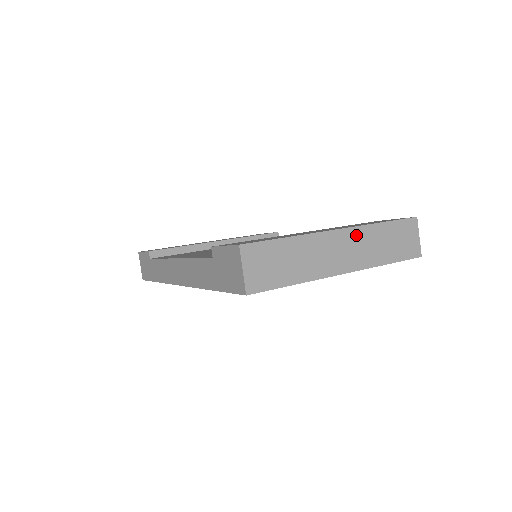
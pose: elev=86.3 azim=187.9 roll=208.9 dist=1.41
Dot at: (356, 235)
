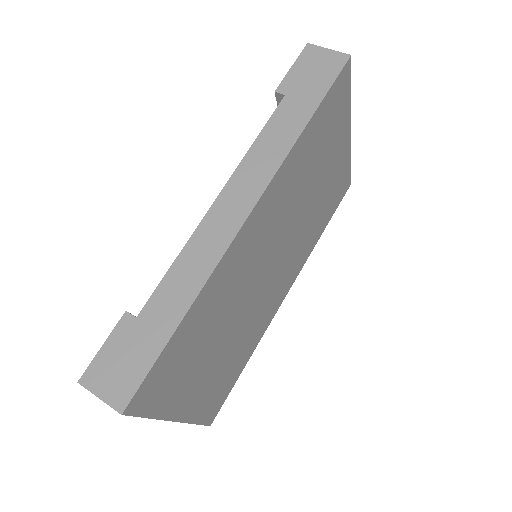
Dot at: occluded
